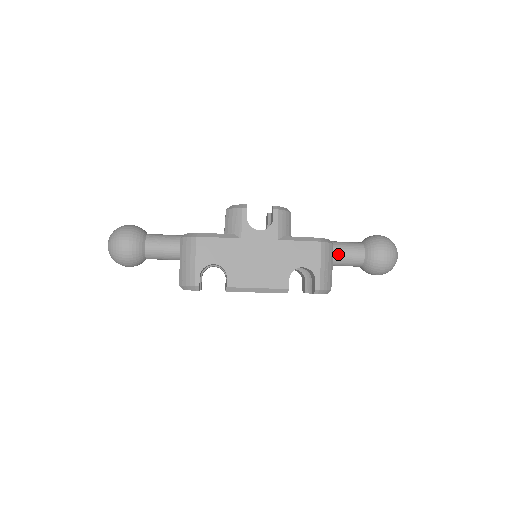
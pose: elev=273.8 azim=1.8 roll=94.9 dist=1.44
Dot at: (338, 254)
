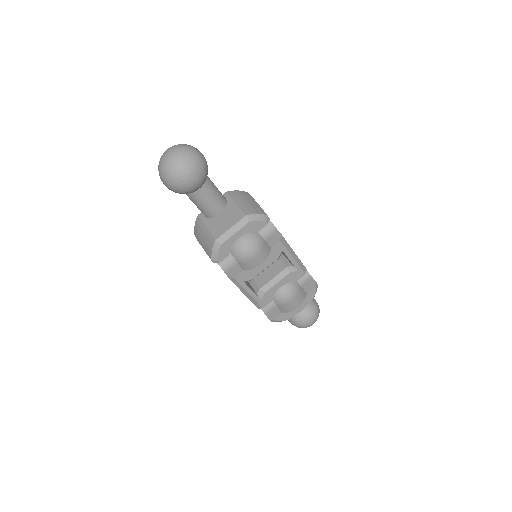
Dot at: occluded
